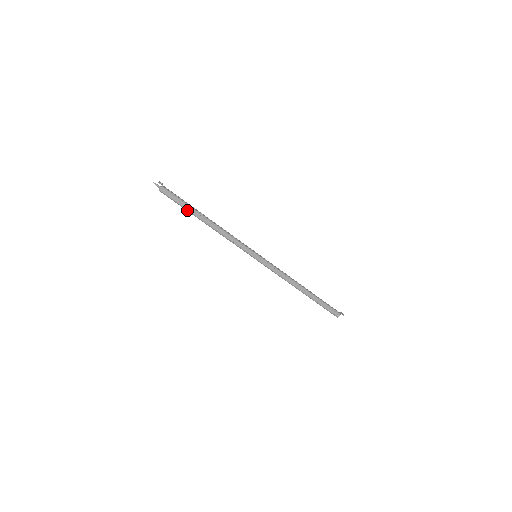
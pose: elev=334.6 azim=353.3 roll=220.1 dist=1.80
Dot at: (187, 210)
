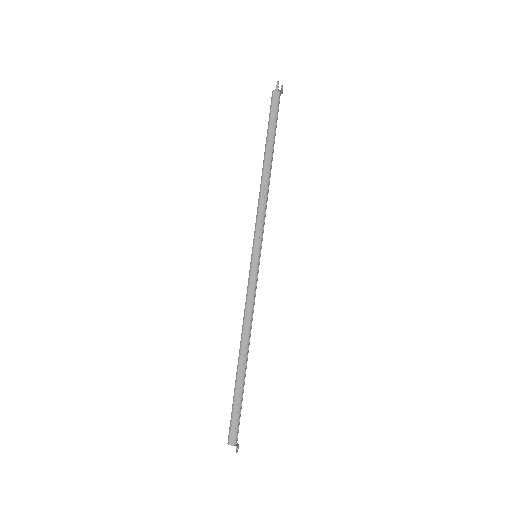
Dot at: (268, 134)
